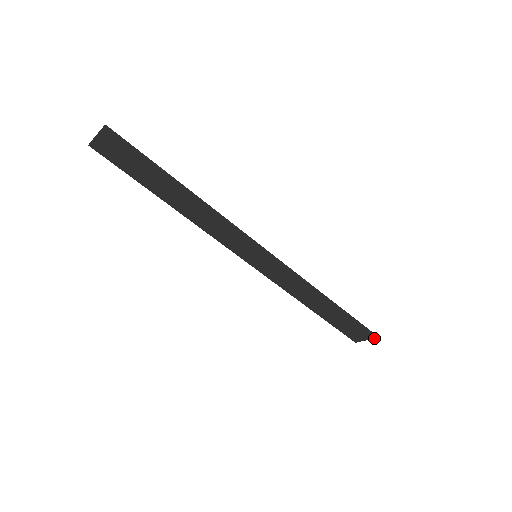
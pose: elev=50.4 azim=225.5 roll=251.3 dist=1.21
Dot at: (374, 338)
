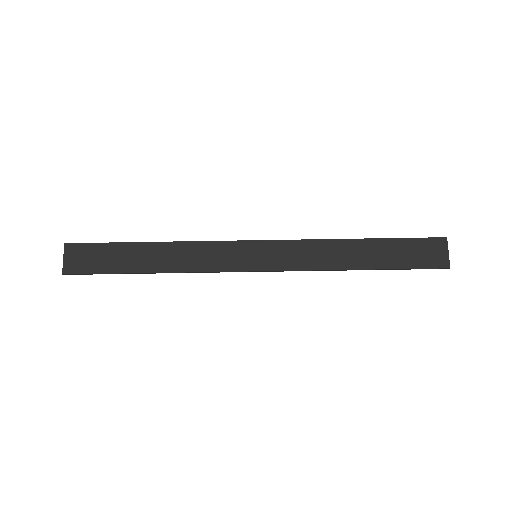
Dot at: (447, 241)
